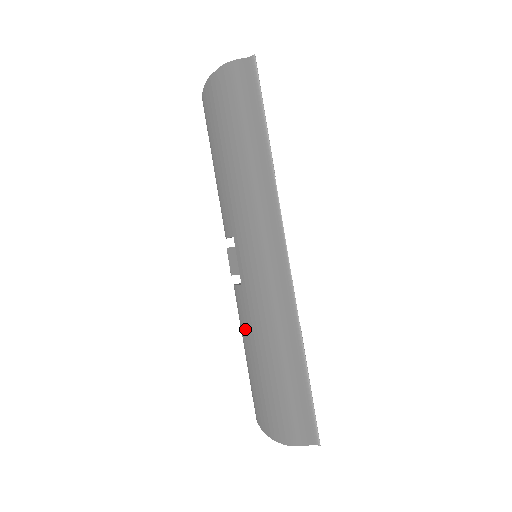
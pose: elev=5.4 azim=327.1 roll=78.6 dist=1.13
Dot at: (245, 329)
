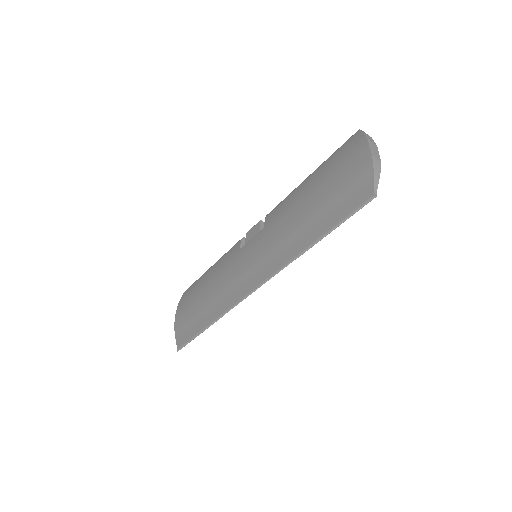
Dot at: (220, 263)
